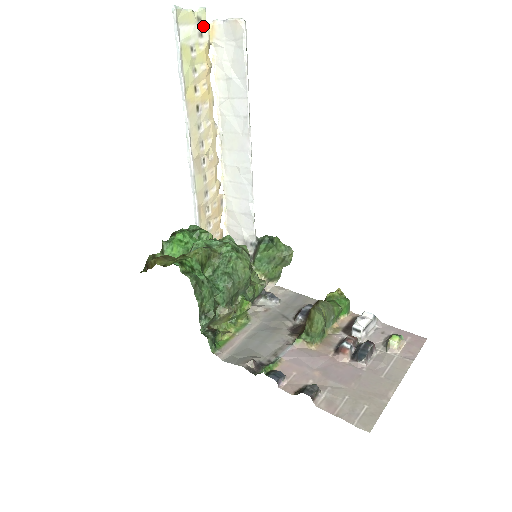
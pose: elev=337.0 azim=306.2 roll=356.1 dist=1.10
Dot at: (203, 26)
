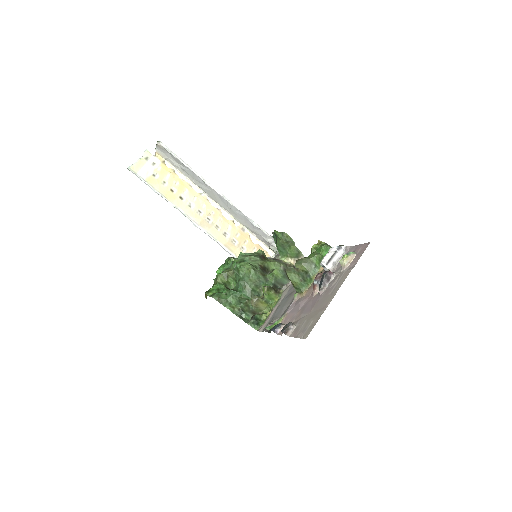
Dot at: (152, 159)
